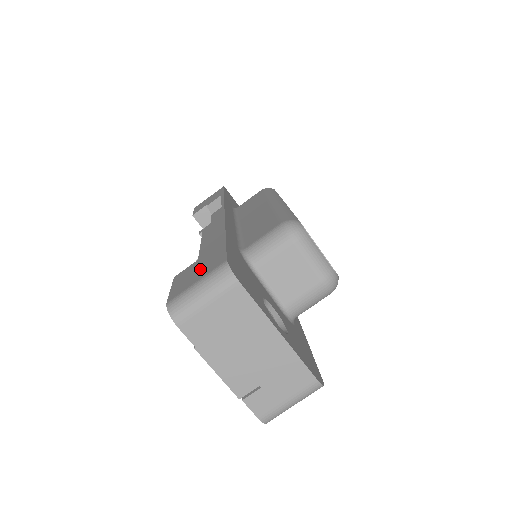
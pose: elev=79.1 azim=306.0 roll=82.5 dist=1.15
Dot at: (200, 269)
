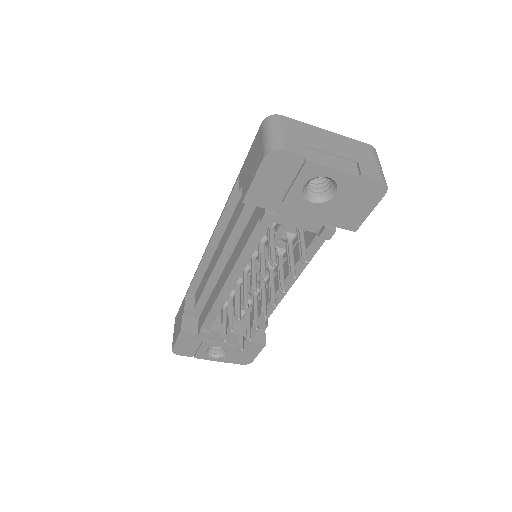
Dot at: (253, 157)
